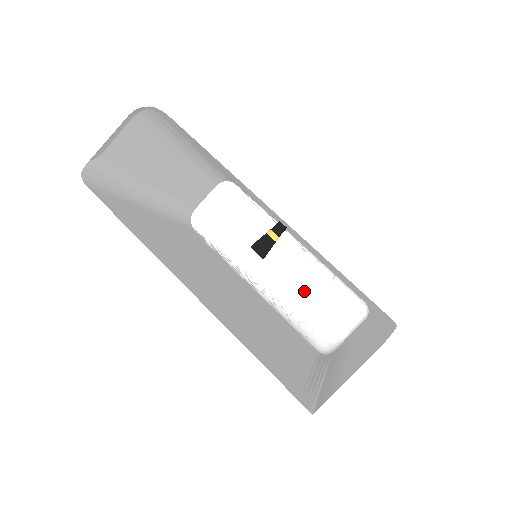
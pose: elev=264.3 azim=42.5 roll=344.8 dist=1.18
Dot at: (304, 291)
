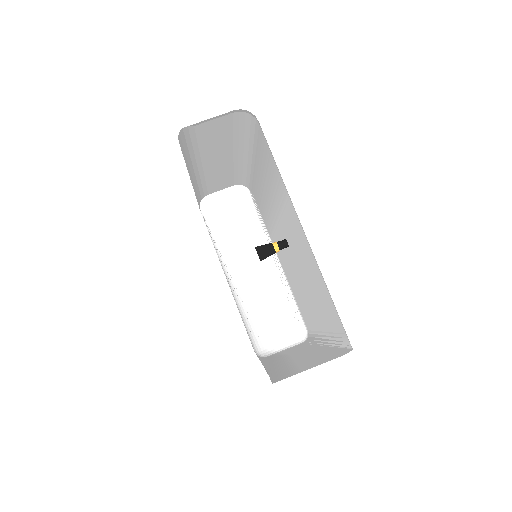
Dot at: (264, 300)
